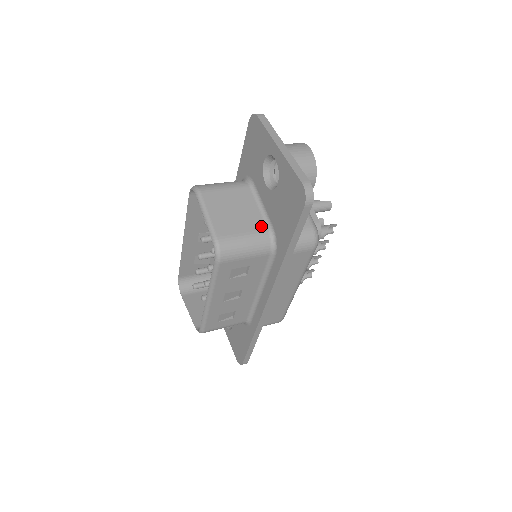
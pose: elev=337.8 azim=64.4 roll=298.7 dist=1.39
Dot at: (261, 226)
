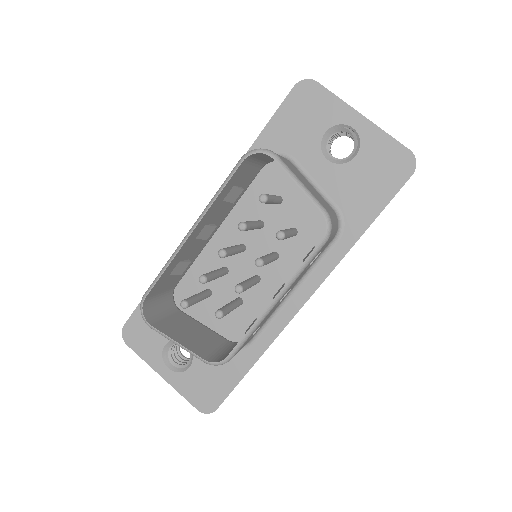
Dot at: (328, 205)
